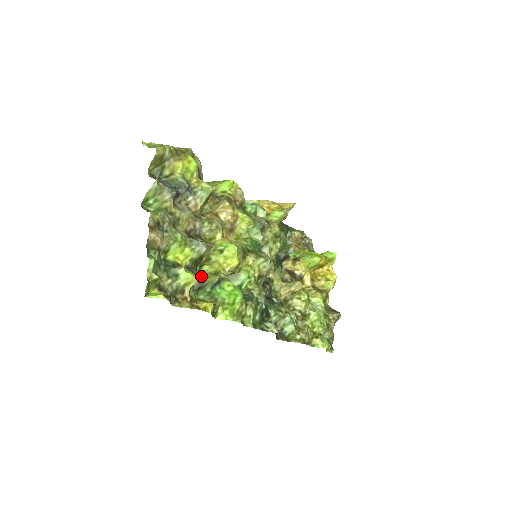
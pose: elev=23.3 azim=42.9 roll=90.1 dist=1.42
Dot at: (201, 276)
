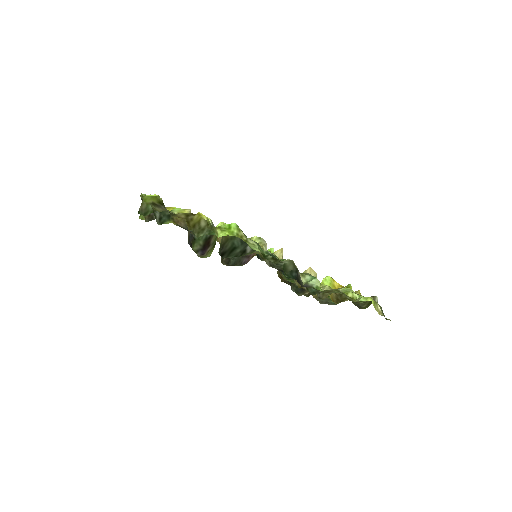
Dot at: occluded
